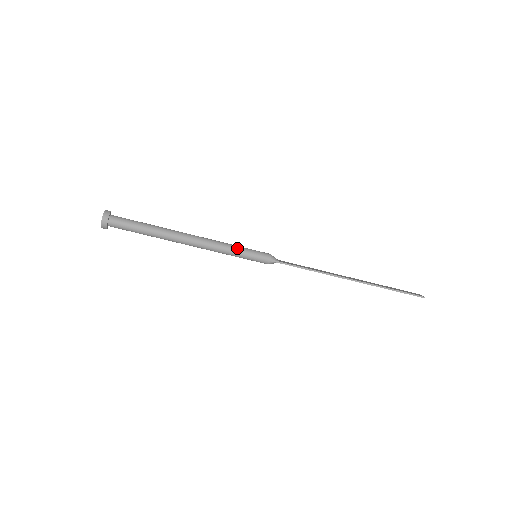
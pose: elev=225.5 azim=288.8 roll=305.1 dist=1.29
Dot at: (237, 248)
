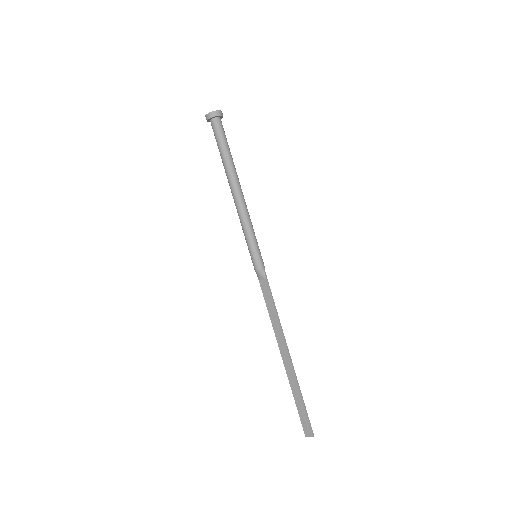
Dot at: occluded
